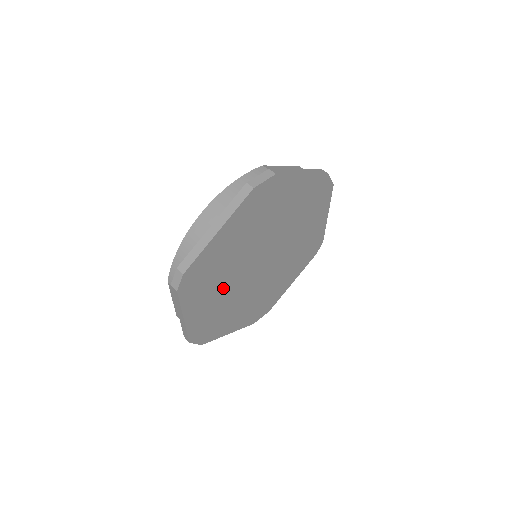
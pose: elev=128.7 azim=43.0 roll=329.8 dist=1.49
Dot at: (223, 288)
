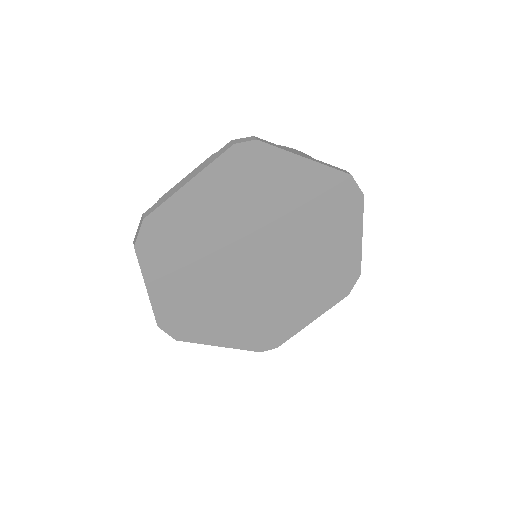
Dot at: (228, 220)
